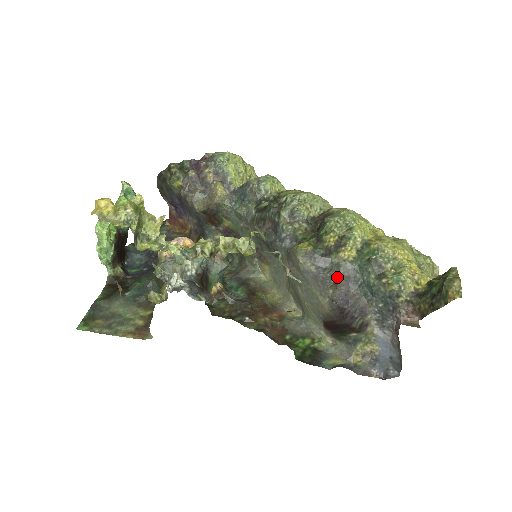
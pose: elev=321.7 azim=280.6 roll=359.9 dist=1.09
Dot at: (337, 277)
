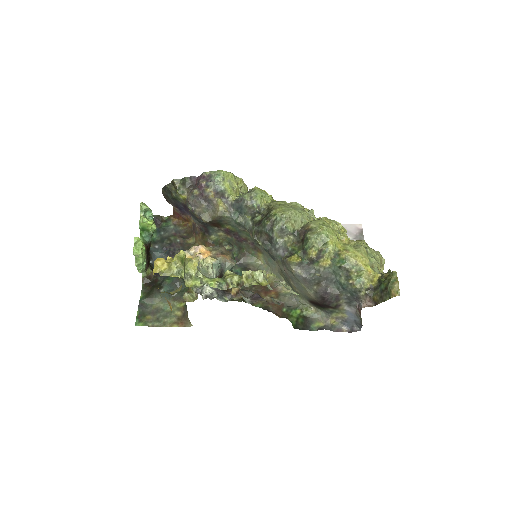
Dot at: (319, 279)
